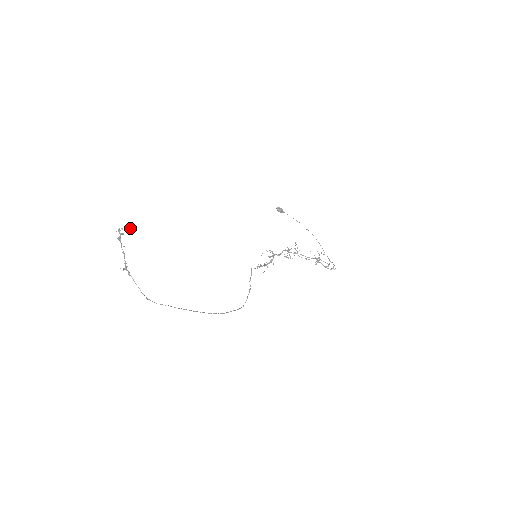
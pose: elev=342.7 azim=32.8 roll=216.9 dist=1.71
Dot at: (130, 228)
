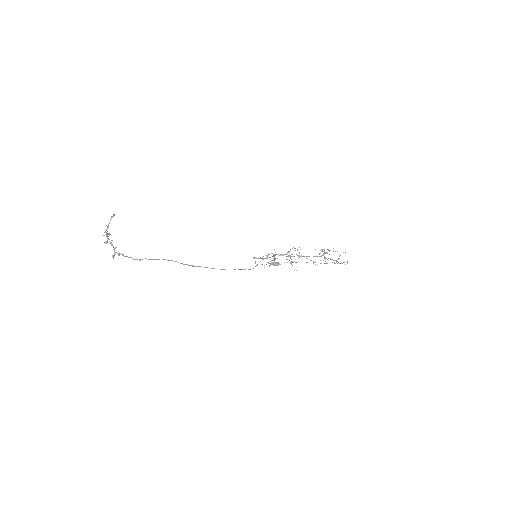
Dot at: (114, 215)
